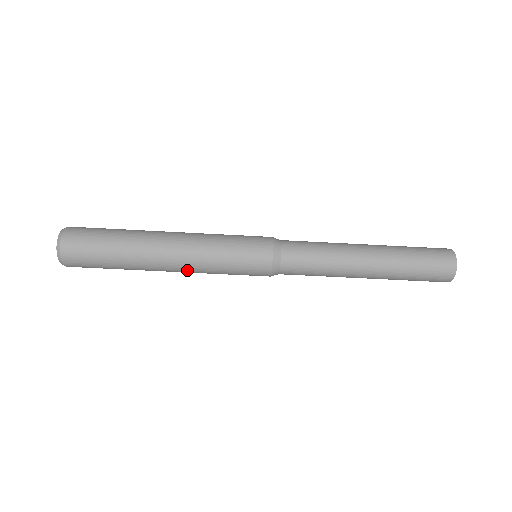
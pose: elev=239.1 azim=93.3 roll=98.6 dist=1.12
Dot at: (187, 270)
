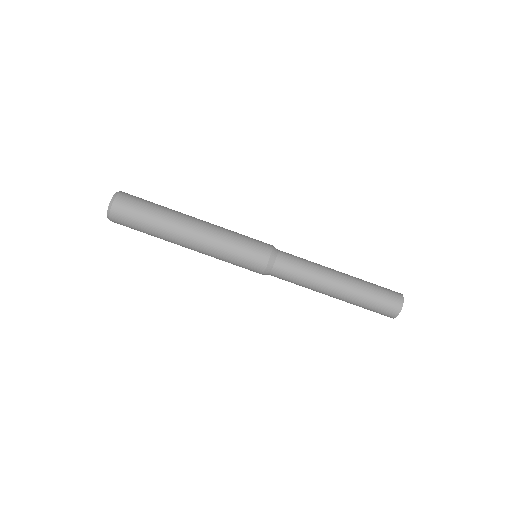
Dot at: (201, 252)
